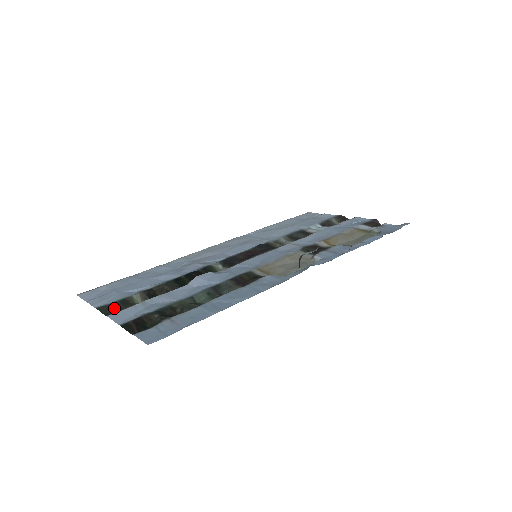
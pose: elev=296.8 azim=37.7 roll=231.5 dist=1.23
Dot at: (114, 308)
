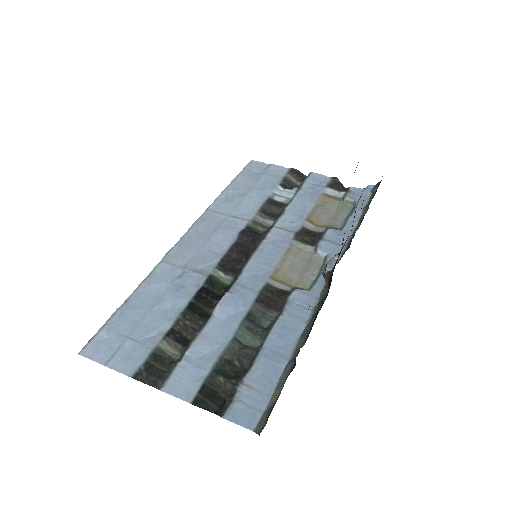
Dot at: (155, 372)
